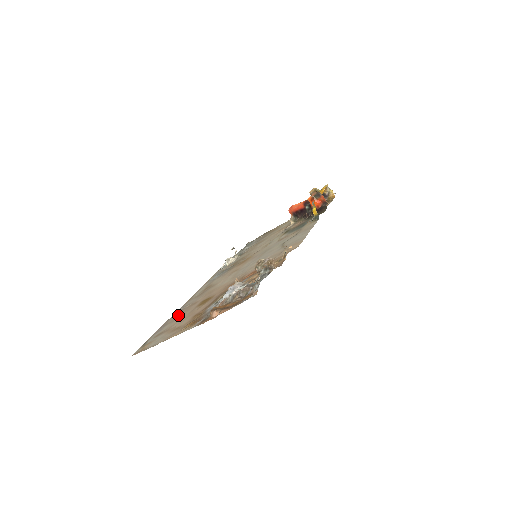
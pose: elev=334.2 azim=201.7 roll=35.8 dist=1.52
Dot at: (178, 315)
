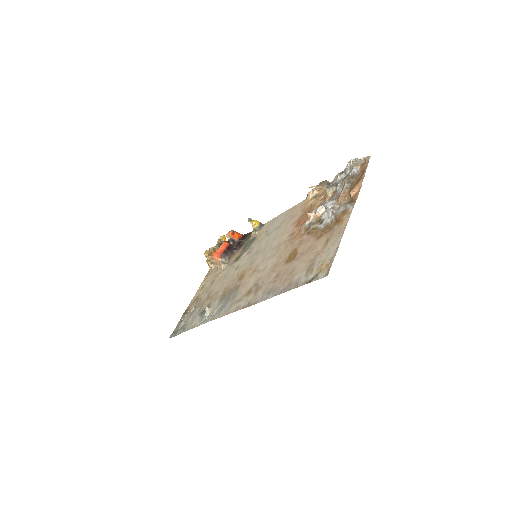
Dot at: (283, 280)
